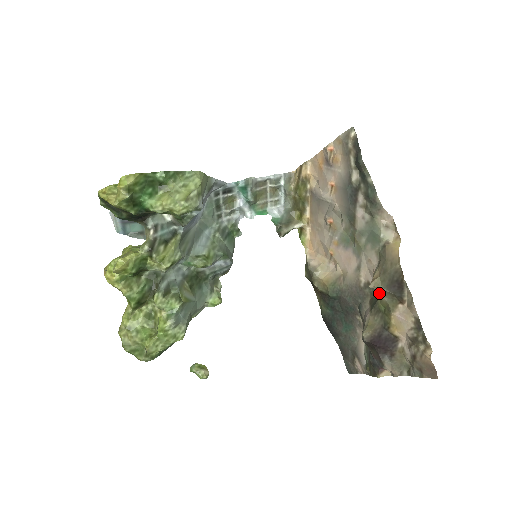
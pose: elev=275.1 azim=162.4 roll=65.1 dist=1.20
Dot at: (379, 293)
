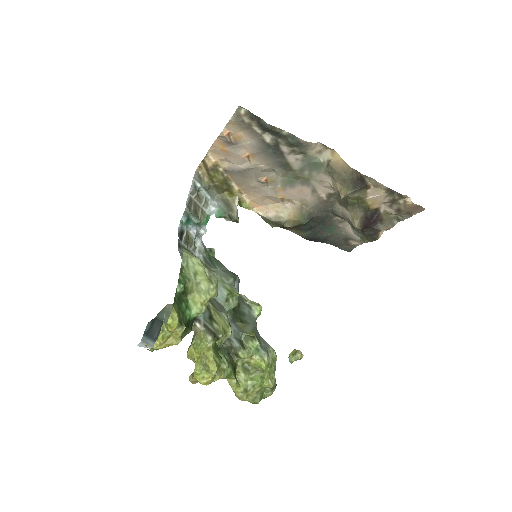
Dot at: occluded
